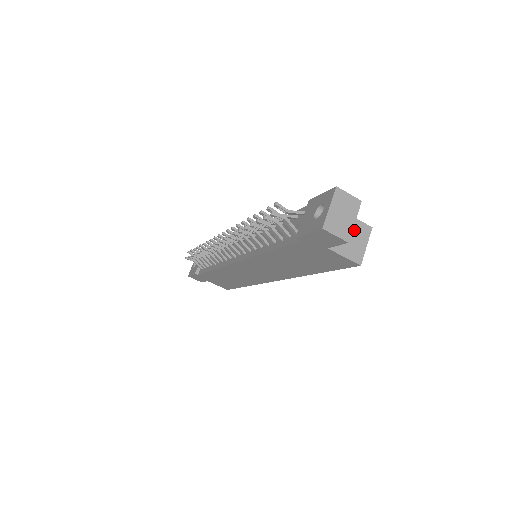
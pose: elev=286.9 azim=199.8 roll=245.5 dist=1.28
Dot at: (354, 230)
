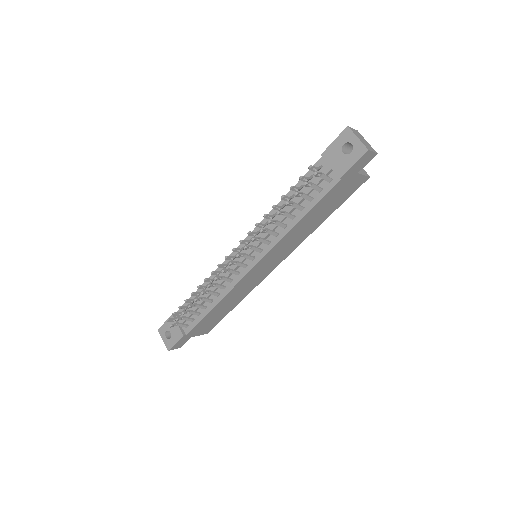
Dot at: occluded
